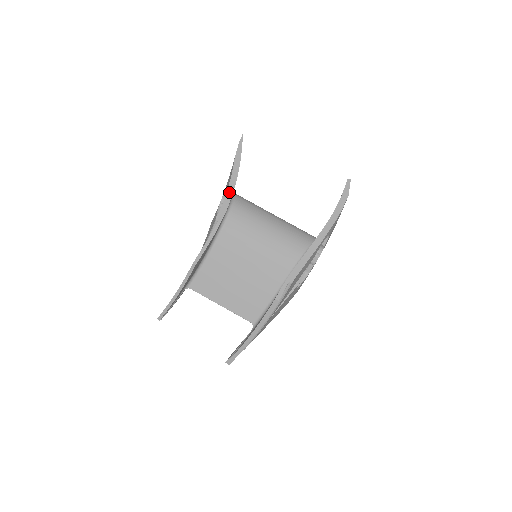
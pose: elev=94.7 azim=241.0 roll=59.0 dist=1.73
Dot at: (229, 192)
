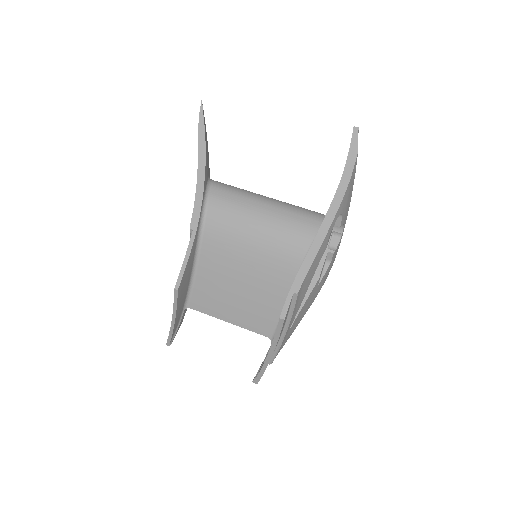
Dot at: (199, 187)
